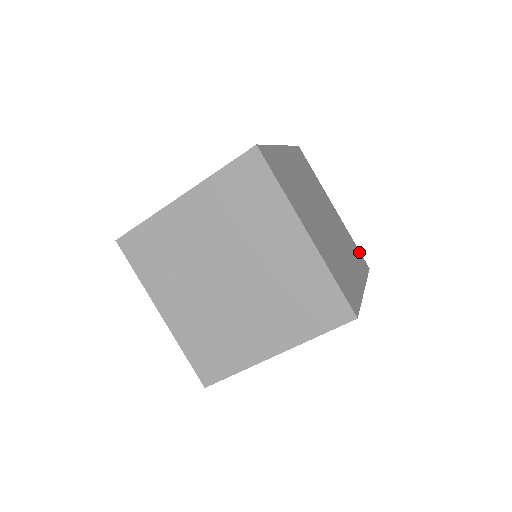
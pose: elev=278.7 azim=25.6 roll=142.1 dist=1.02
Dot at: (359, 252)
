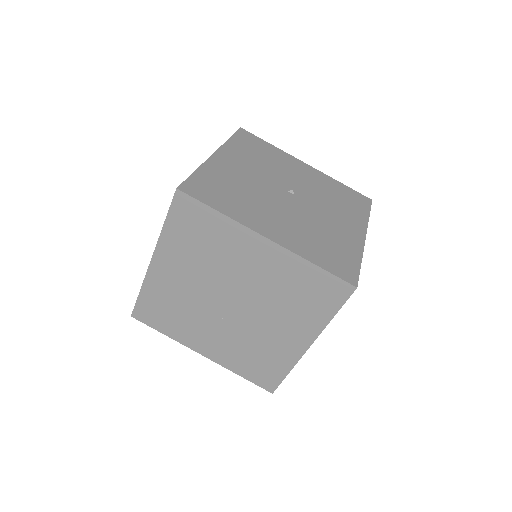
Dot at: occluded
